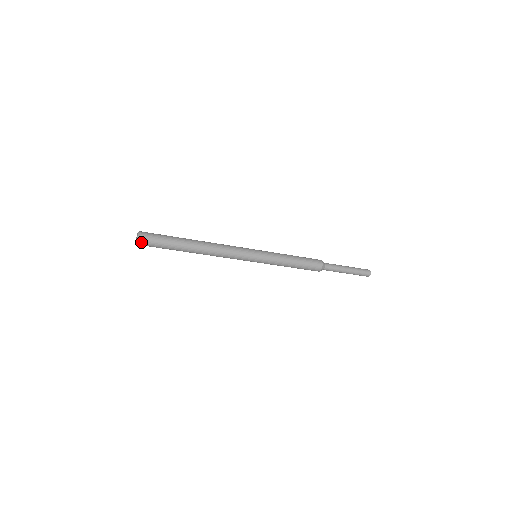
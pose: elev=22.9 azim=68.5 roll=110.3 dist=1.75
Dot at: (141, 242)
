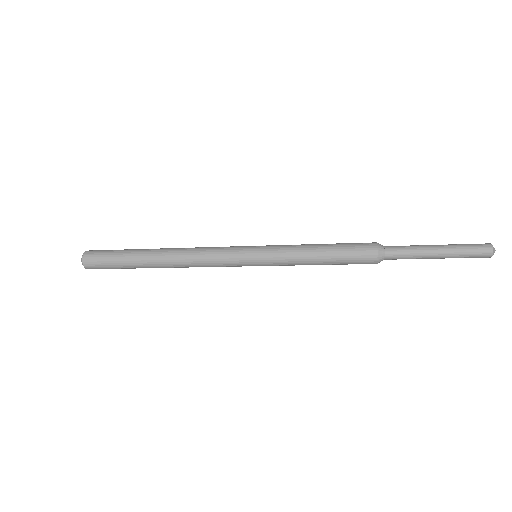
Dot at: (88, 268)
